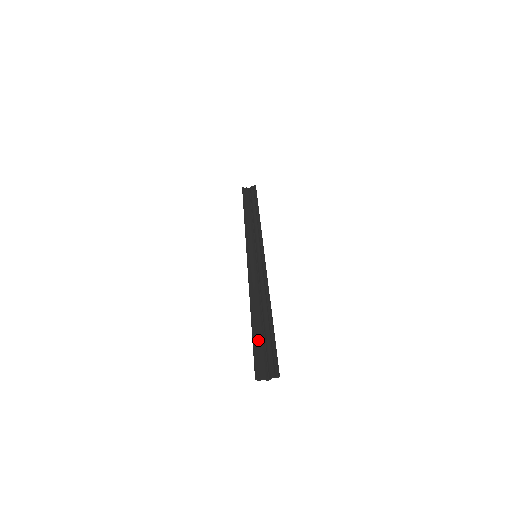
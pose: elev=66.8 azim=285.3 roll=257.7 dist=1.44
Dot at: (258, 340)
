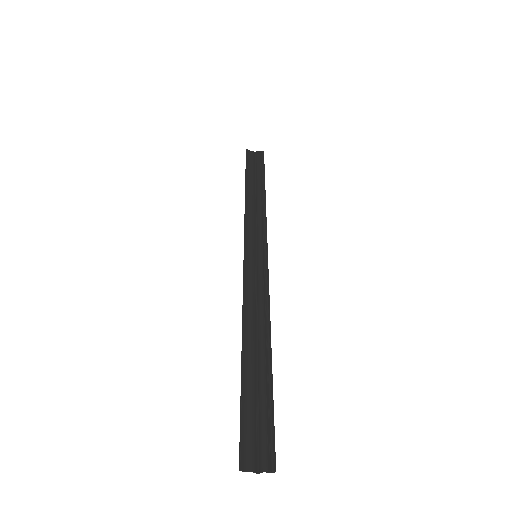
Dot at: (249, 398)
